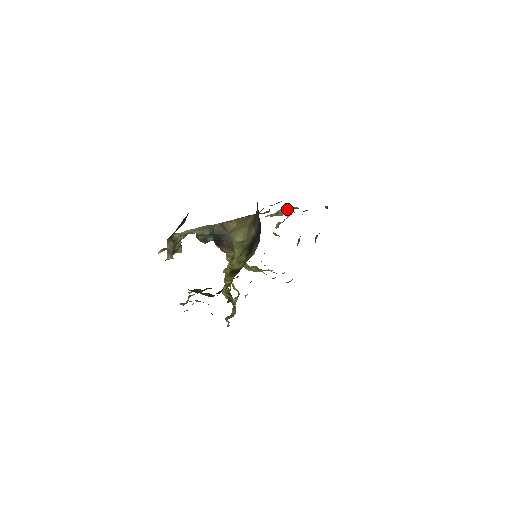
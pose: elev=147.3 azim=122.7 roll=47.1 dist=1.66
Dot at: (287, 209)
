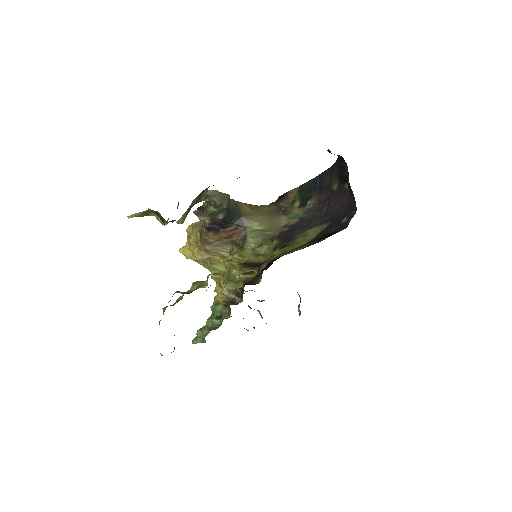
Dot at: occluded
